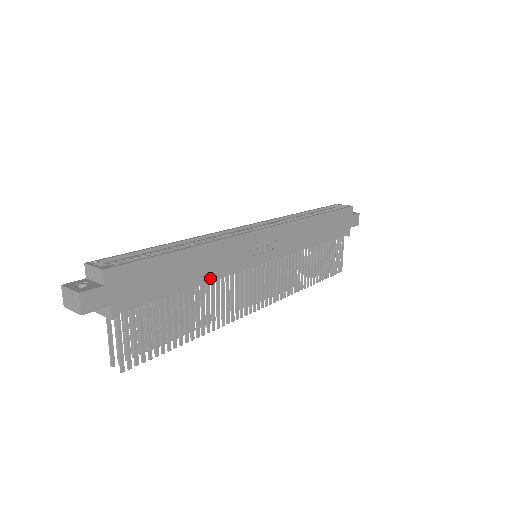
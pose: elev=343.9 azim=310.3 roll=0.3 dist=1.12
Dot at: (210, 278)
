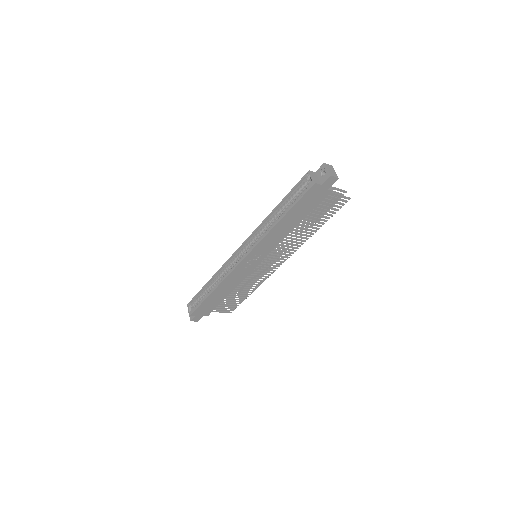
Dot at: (234, 287)
